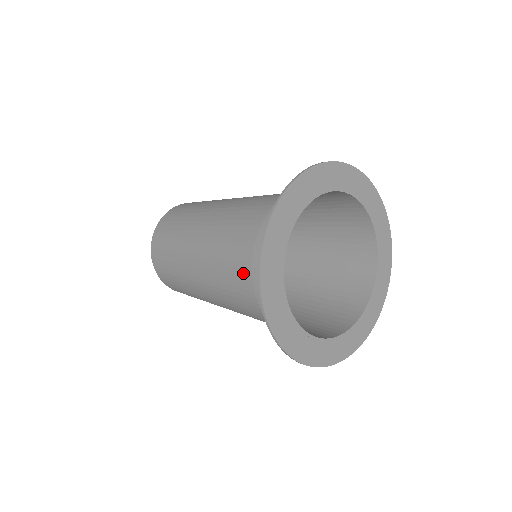
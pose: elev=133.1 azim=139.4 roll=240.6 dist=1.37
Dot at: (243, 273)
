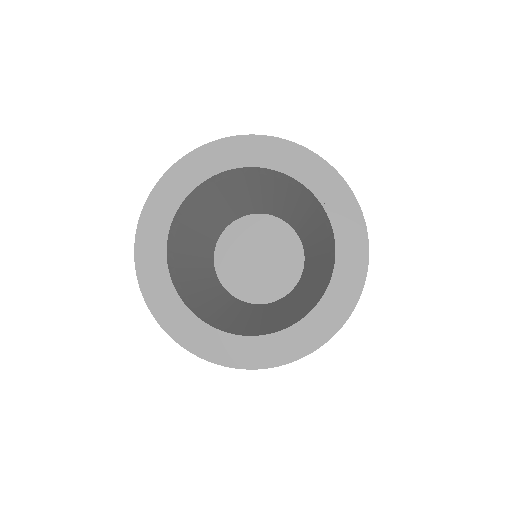
Dot at: occluded
